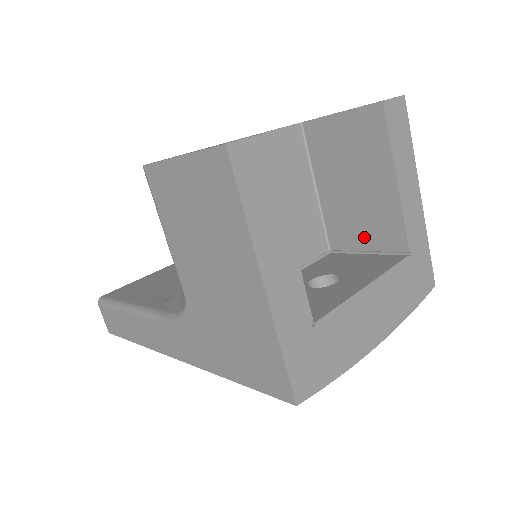
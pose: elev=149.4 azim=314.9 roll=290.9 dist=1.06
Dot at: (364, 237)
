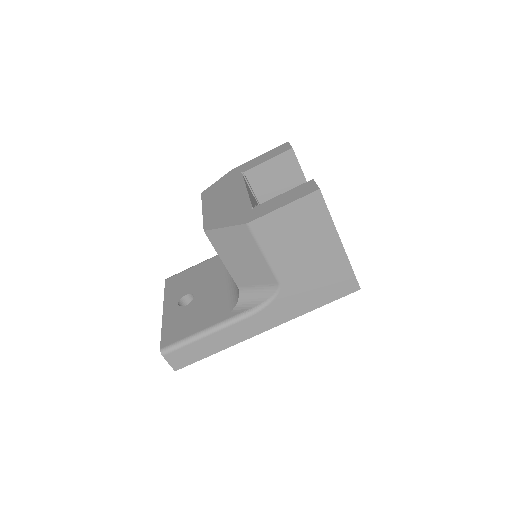
Dot at: occluded
